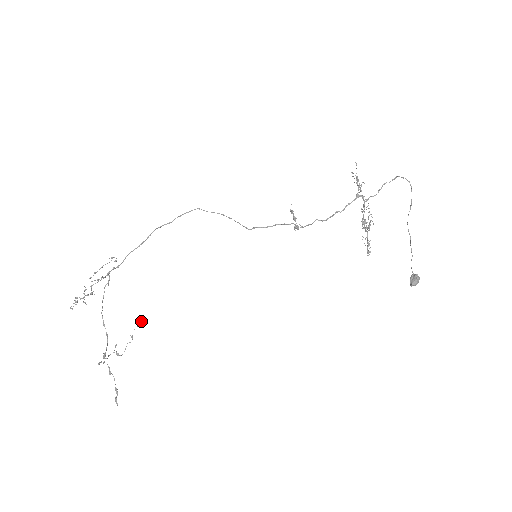
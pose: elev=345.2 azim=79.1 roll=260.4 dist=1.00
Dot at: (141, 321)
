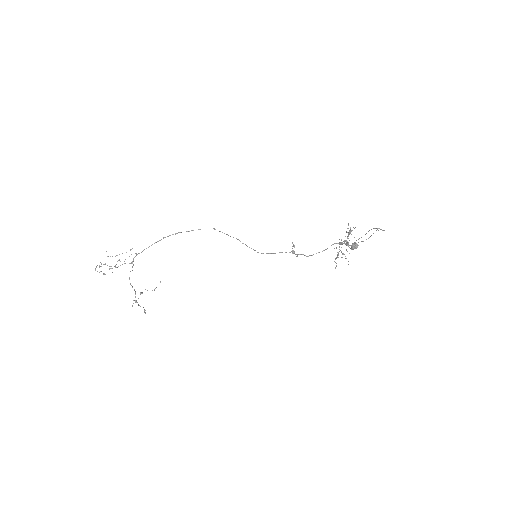
Dot at: (160, 281)
